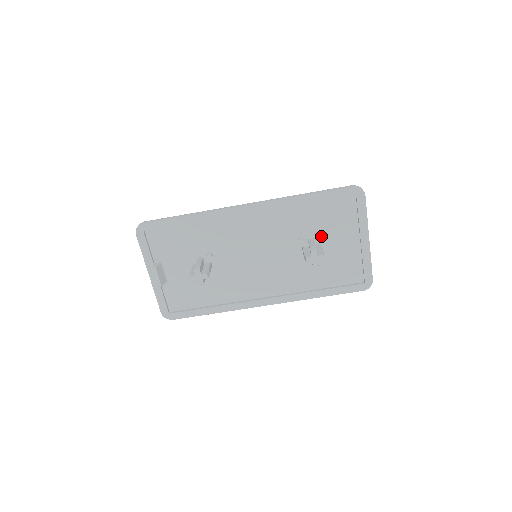
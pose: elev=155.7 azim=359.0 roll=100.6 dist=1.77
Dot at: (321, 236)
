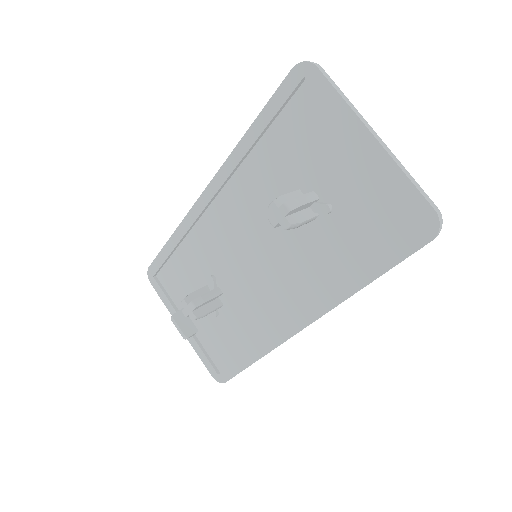
Dot at: (306, 179)
